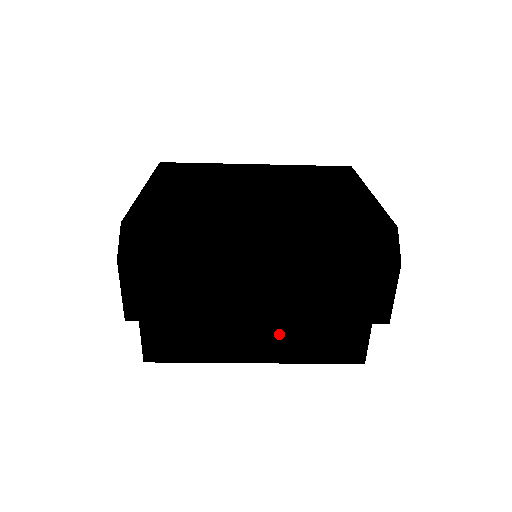
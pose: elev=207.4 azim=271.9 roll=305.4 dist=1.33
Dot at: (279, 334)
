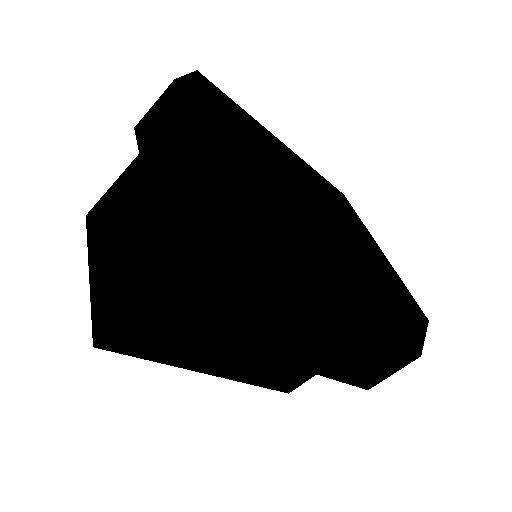
Dot at: (257, 357)
